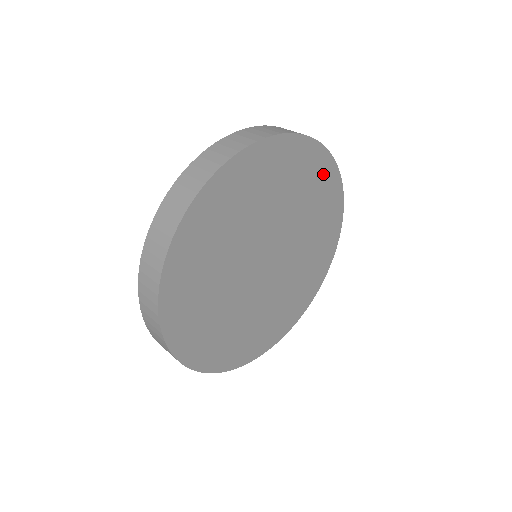
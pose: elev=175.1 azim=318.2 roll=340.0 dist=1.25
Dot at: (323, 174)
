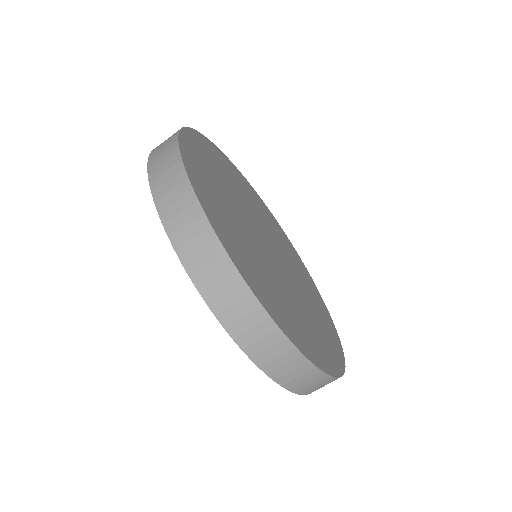
Dot at: (198, 148)
